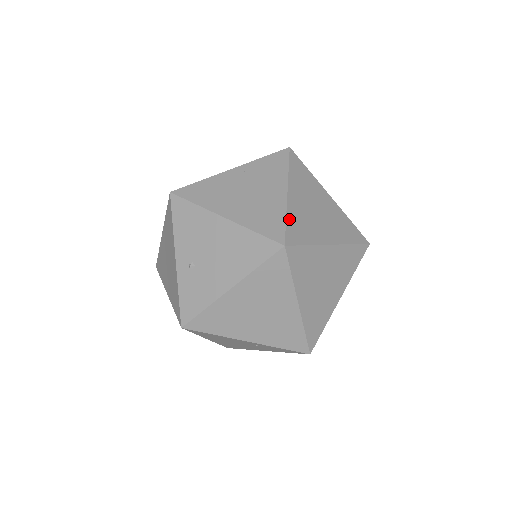
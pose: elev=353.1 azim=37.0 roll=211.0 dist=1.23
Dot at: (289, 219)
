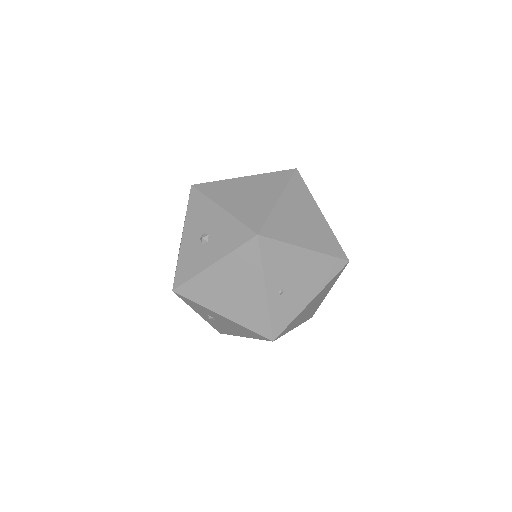
Dot at: (336, 238)
